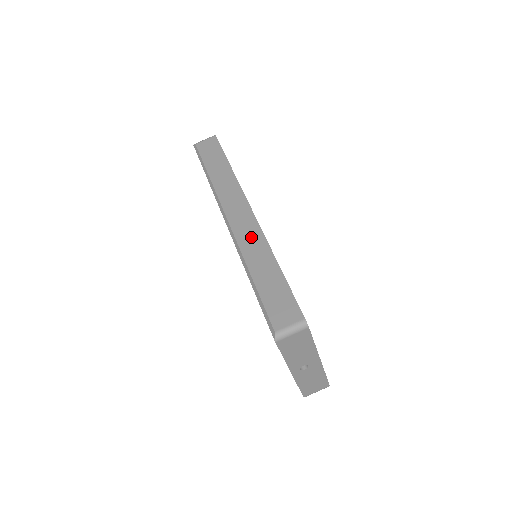
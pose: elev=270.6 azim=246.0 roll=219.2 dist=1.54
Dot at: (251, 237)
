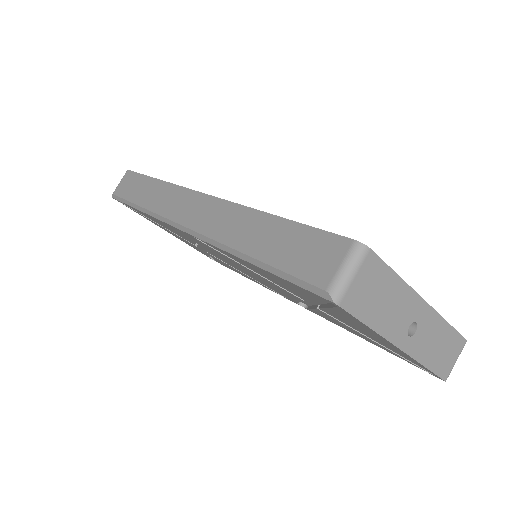
Dot at: (219, 217)
